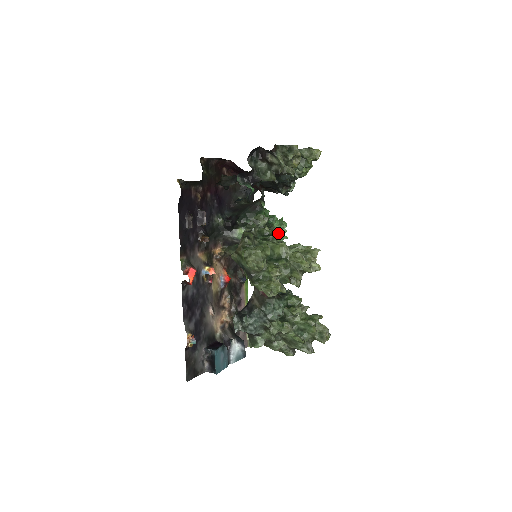
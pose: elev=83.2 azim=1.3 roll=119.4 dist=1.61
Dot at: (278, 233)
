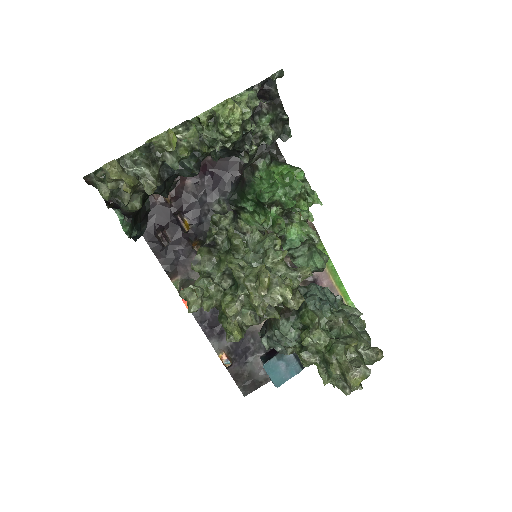
Dot at: (286, 208)
